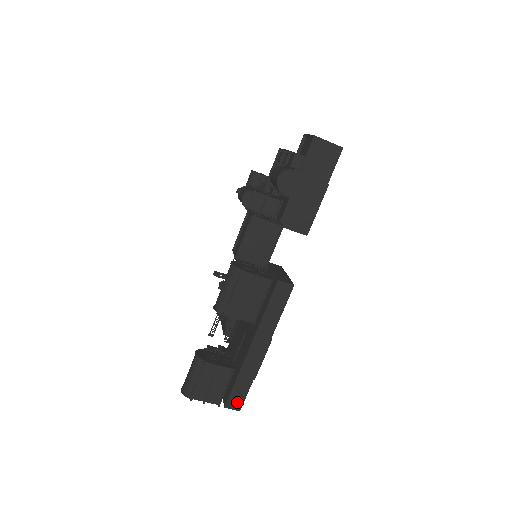
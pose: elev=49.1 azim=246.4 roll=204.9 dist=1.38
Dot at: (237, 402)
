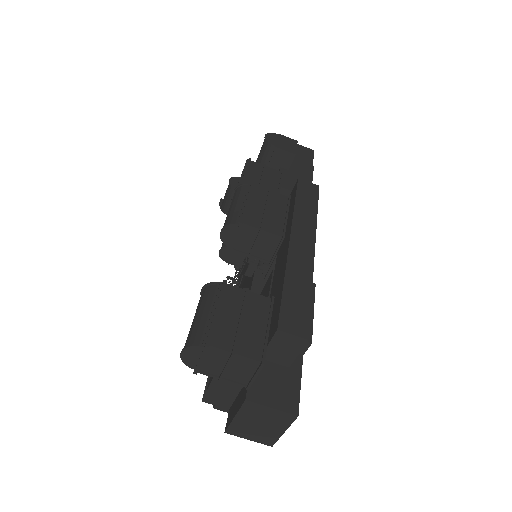
Dot at: (297, 322)
